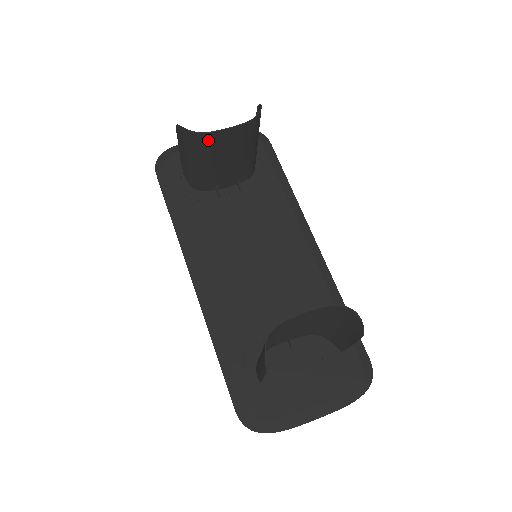
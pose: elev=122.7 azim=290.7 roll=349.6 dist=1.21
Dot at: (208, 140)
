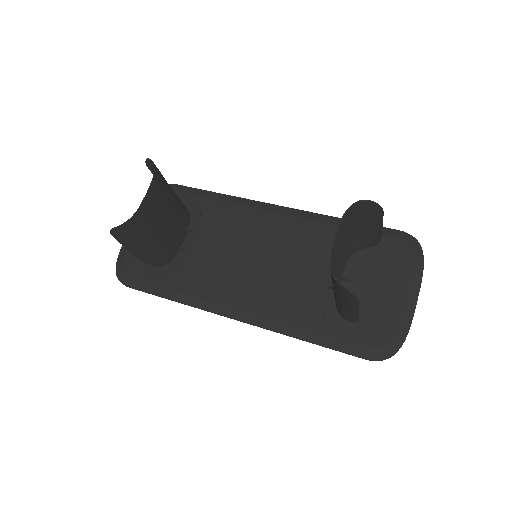
Dot at: (142, 217)
